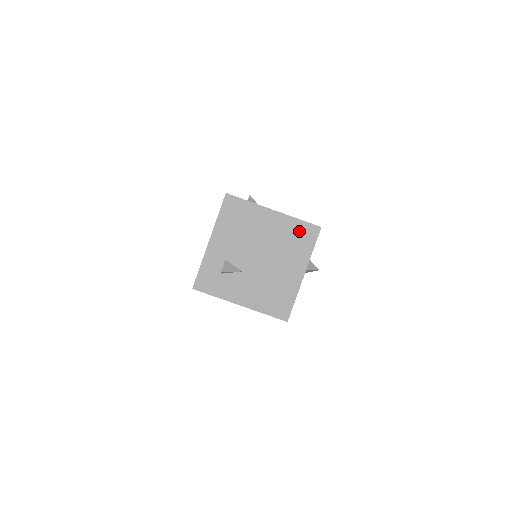
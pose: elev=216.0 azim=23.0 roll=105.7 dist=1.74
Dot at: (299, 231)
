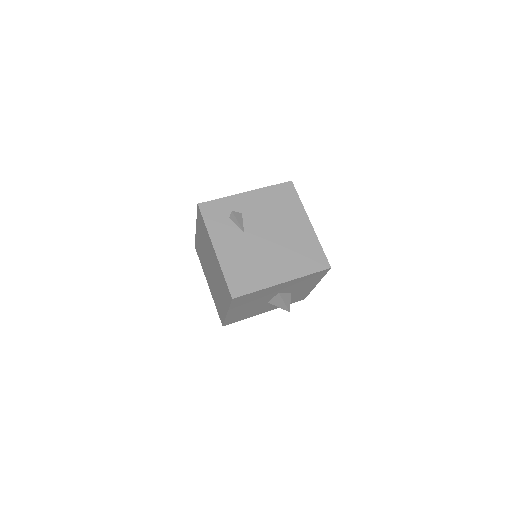
Dot at: (313, 253)
